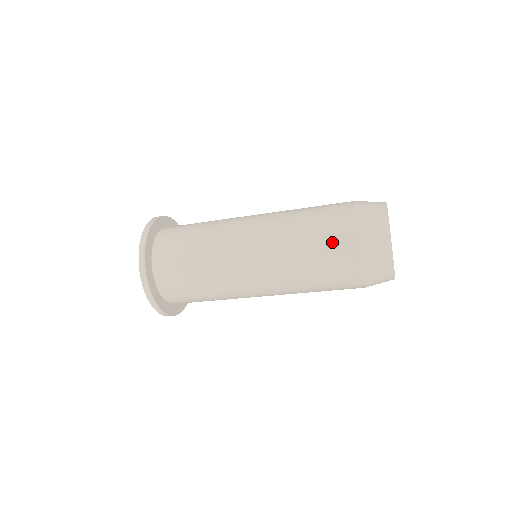
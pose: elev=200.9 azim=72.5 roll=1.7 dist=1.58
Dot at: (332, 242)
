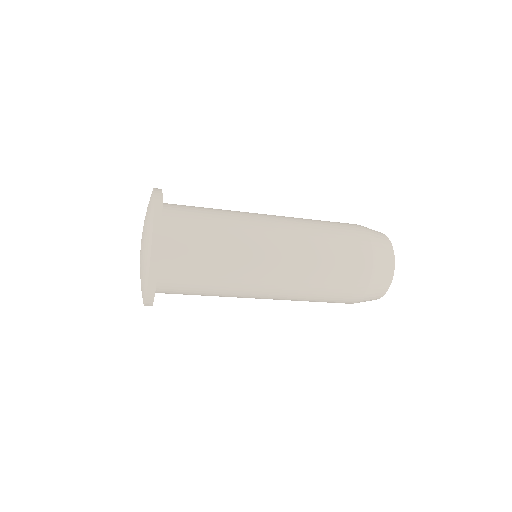
Dot at: (352, 254)
